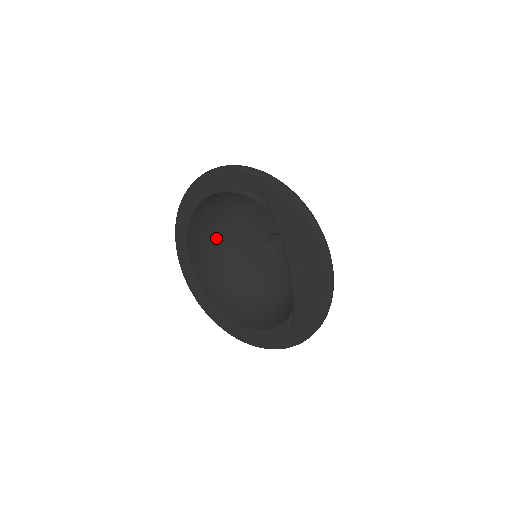
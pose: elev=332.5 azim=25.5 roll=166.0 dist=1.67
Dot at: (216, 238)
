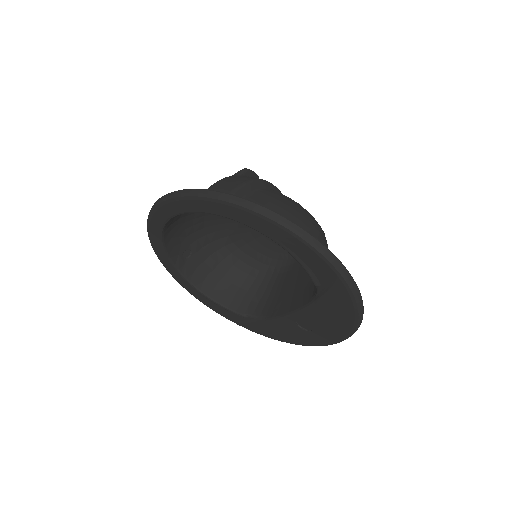
Dot at: occluded
